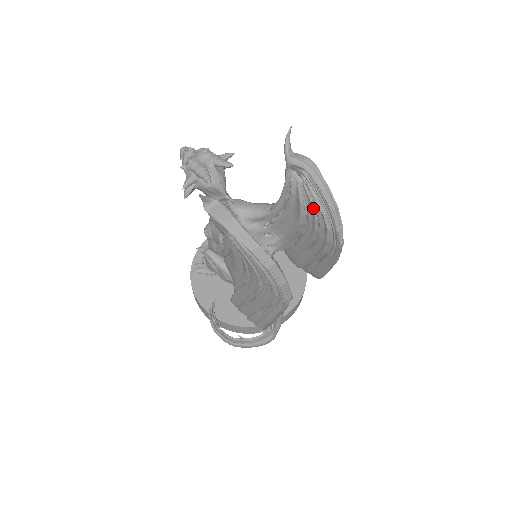
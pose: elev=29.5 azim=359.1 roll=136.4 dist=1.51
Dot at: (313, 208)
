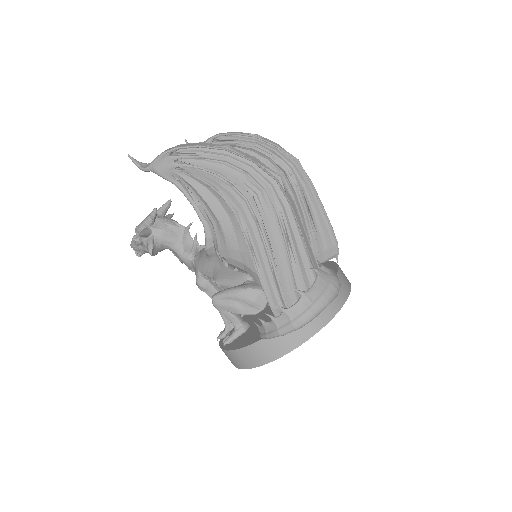
Dot at: occluded
